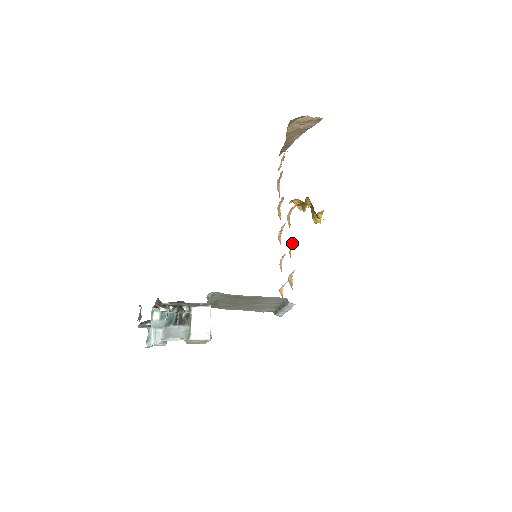
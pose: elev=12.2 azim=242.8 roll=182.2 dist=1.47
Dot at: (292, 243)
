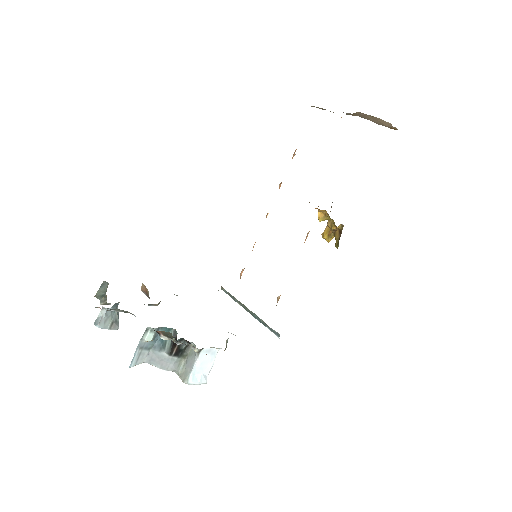
Dot at: occluded
